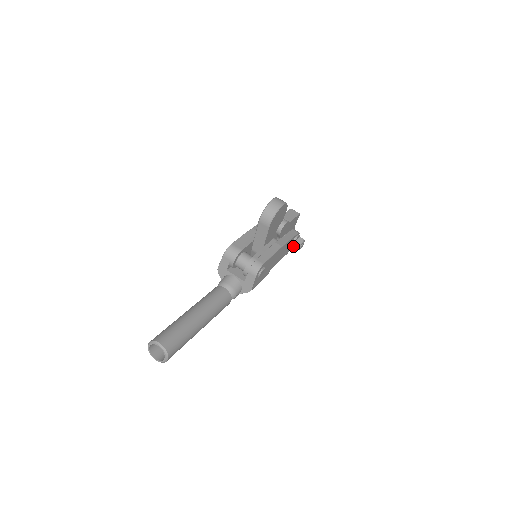
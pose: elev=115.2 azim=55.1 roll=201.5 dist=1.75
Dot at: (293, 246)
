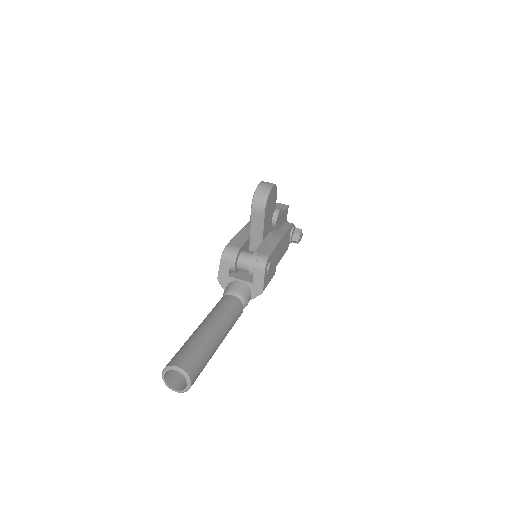
Dot at: (292, 239)
